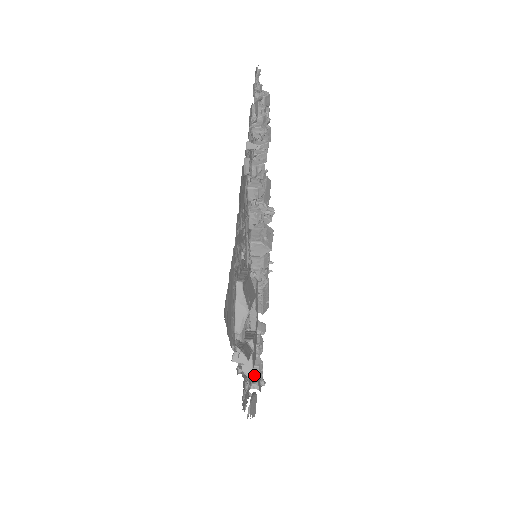
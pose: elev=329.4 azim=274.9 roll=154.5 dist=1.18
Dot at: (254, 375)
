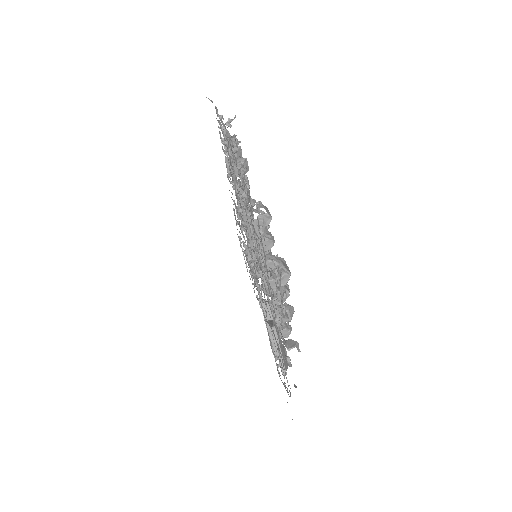
Dot at: occluded
